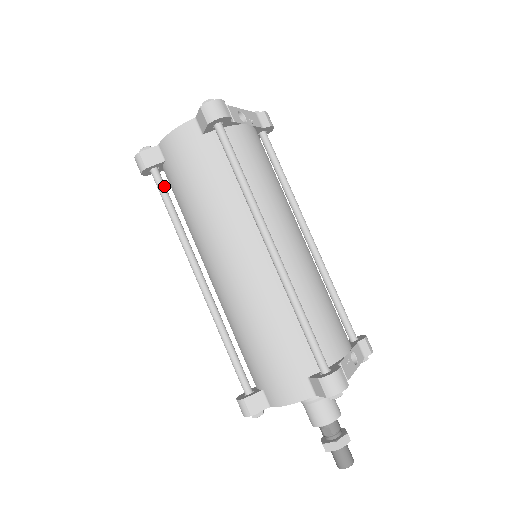
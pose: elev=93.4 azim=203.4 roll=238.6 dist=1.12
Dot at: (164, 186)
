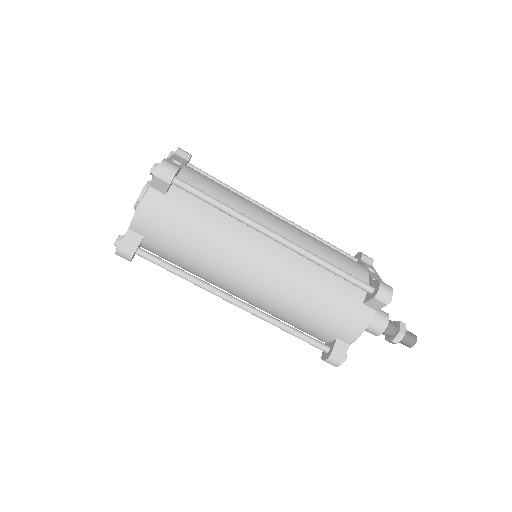
Dot at: (156, 257)
